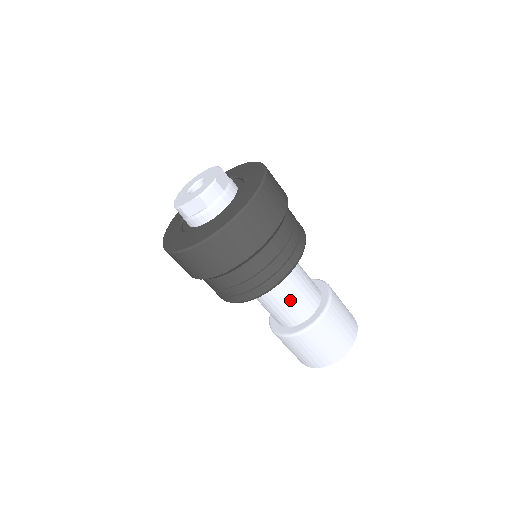
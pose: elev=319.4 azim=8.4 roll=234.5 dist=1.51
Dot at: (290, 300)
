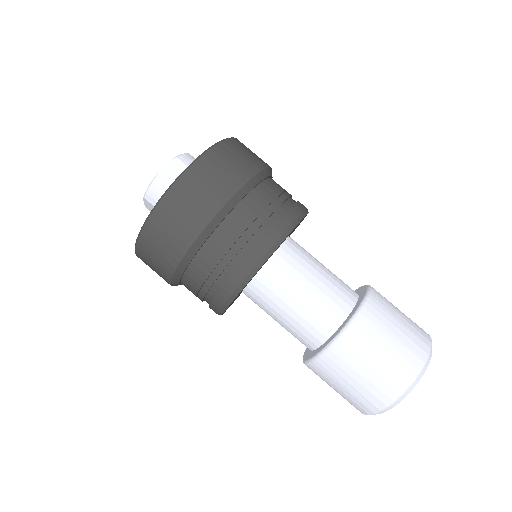
Dot at: (321, 277)
